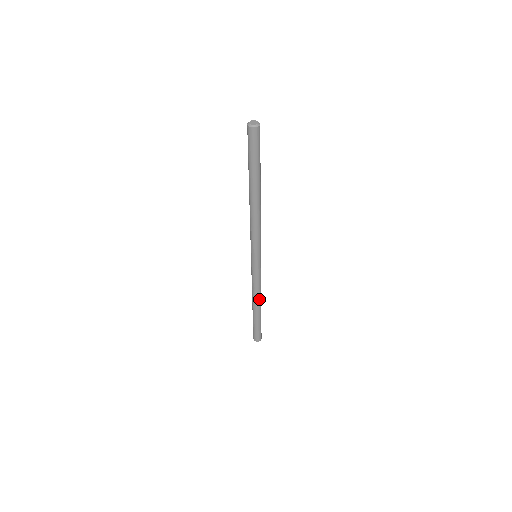
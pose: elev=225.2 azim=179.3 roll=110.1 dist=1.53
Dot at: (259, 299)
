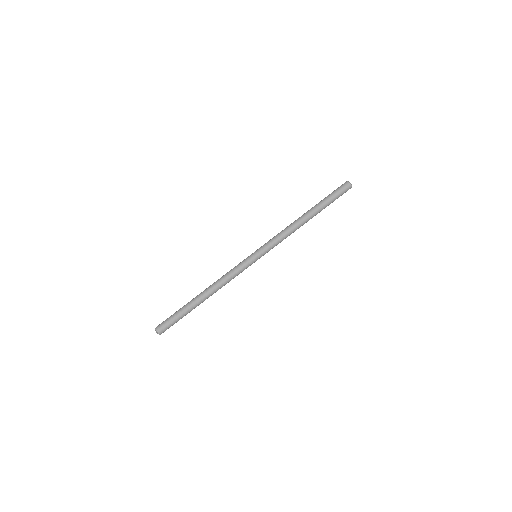
Dot at: (213, 288)
